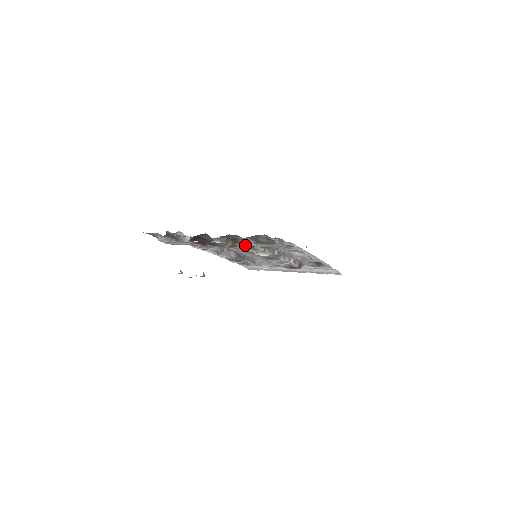
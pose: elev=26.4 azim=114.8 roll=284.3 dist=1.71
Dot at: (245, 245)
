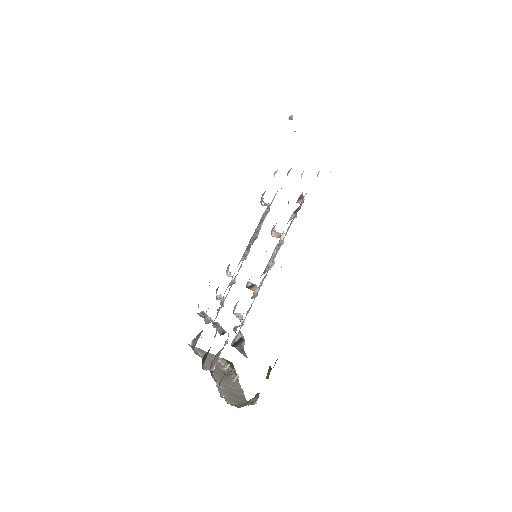
Dot at: occluded
